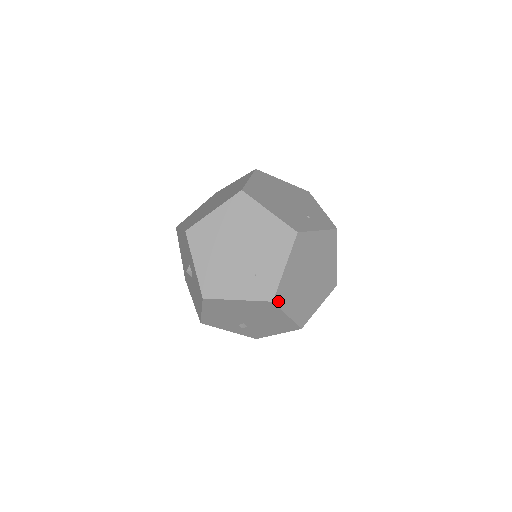
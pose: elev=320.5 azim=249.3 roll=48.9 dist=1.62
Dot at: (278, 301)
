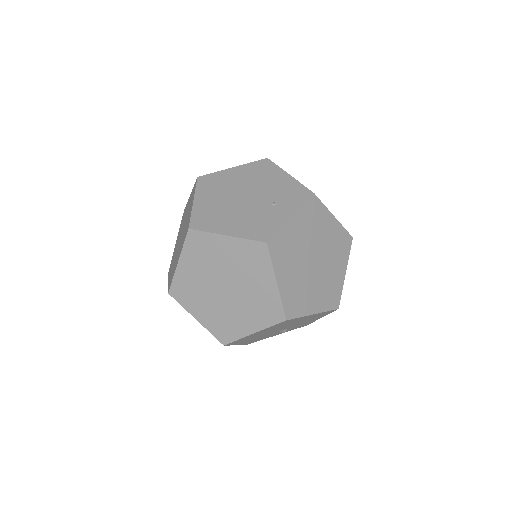
Dot at: (292, 314)
